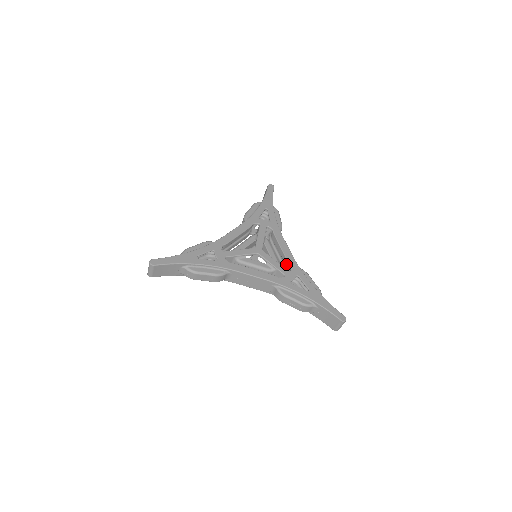
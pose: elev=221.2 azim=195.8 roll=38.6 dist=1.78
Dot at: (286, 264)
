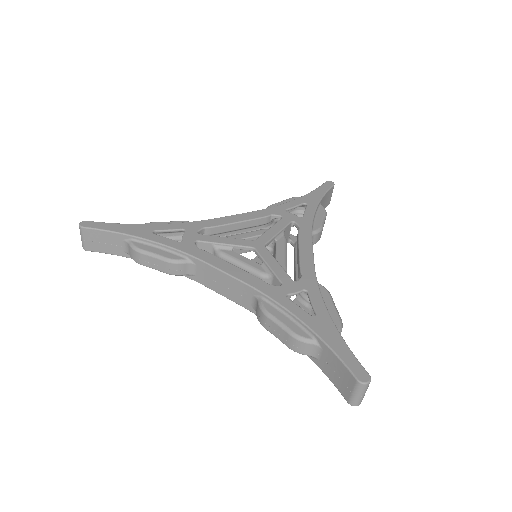
Dot at: (298, 273)
